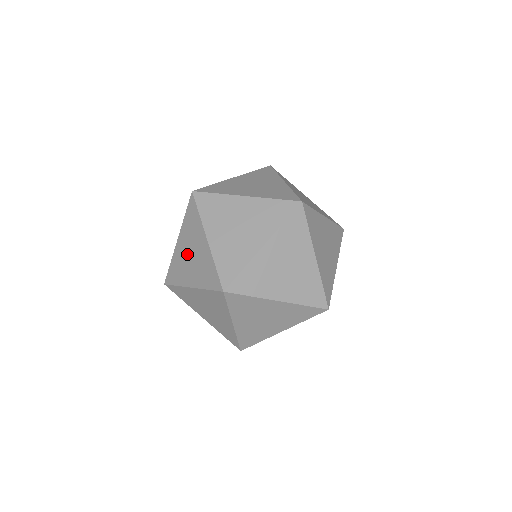
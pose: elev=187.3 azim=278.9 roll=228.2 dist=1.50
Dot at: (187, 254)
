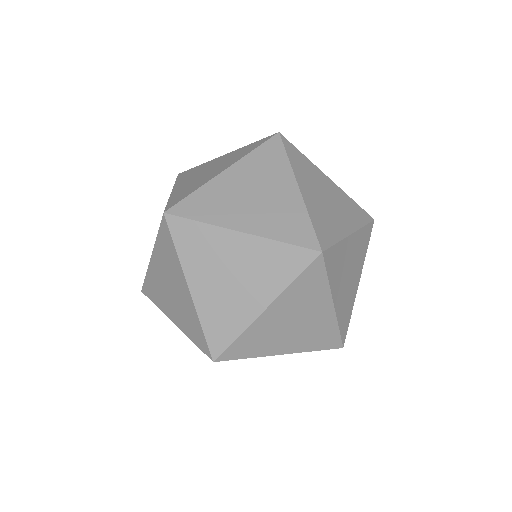
Dot at: (198, 176)
